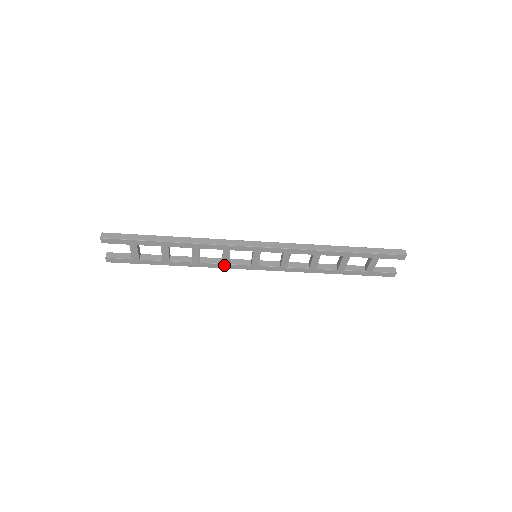
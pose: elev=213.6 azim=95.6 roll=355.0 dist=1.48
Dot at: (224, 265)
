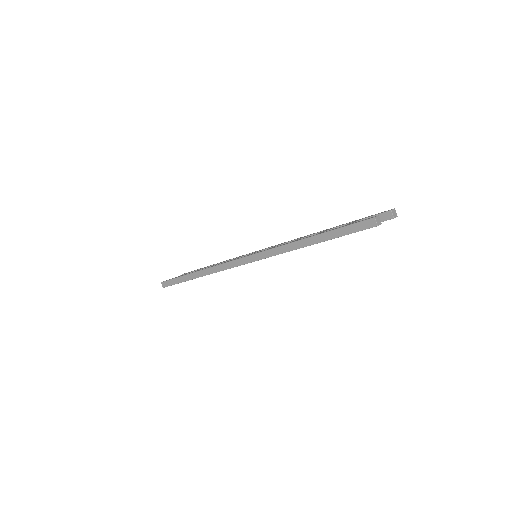
Dot at: occluded
